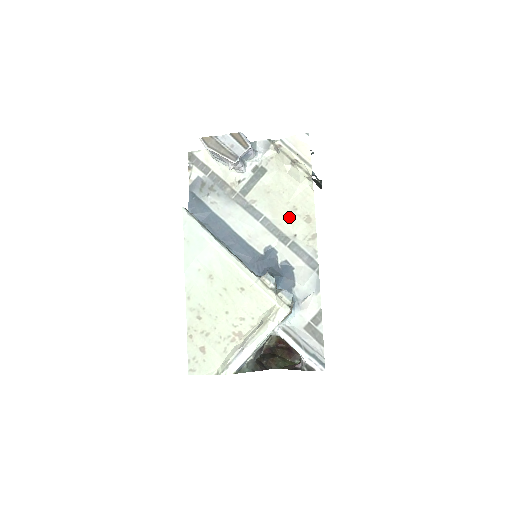
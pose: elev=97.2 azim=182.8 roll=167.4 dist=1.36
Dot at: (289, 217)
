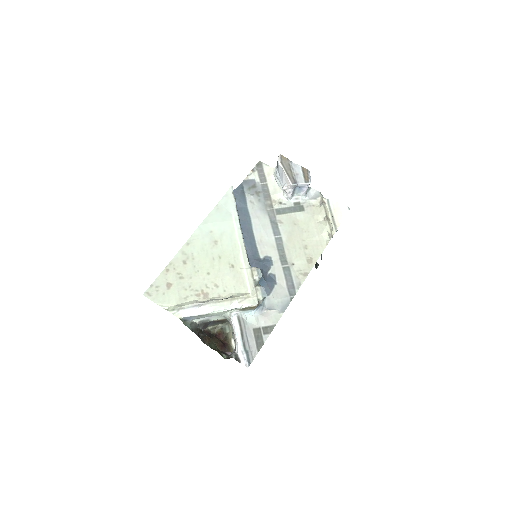
Dot at: (298, 249)
